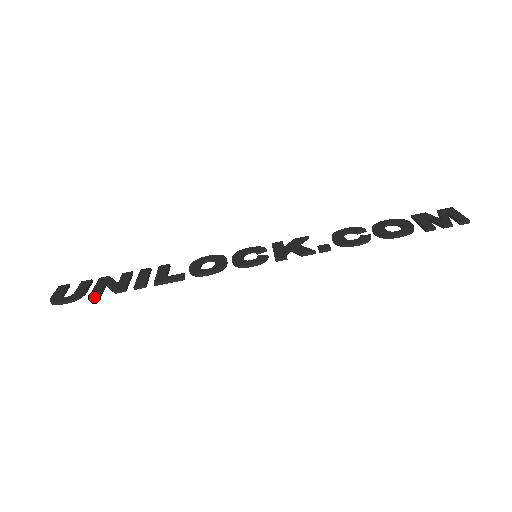
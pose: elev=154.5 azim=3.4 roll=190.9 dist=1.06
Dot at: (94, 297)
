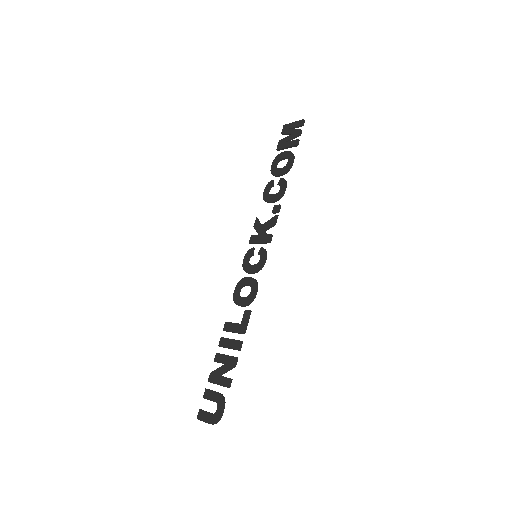
Dot at: (230, 385)
